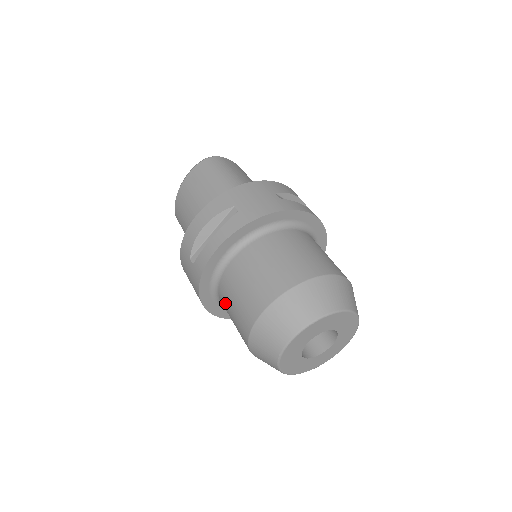
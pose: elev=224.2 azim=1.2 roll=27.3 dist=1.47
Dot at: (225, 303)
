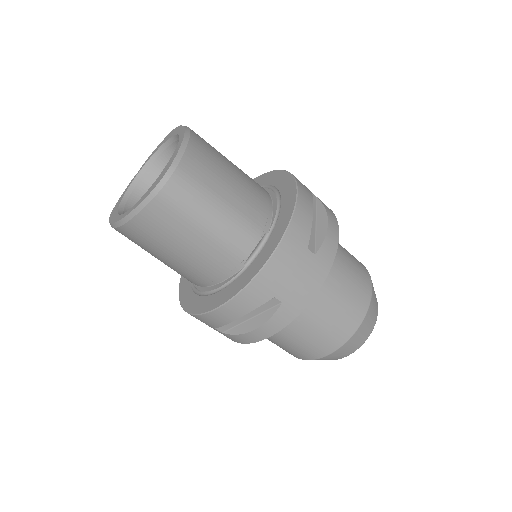
Dot at: occluded
